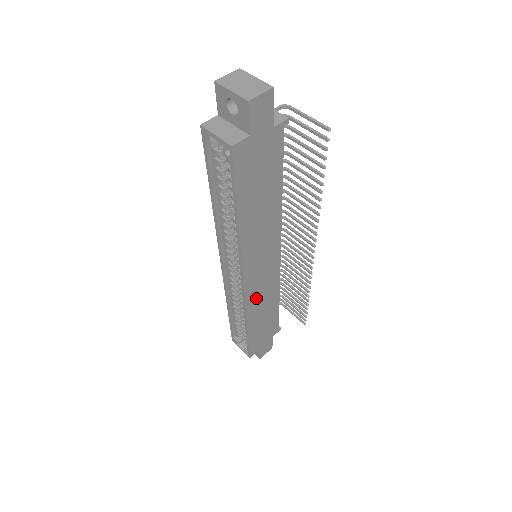
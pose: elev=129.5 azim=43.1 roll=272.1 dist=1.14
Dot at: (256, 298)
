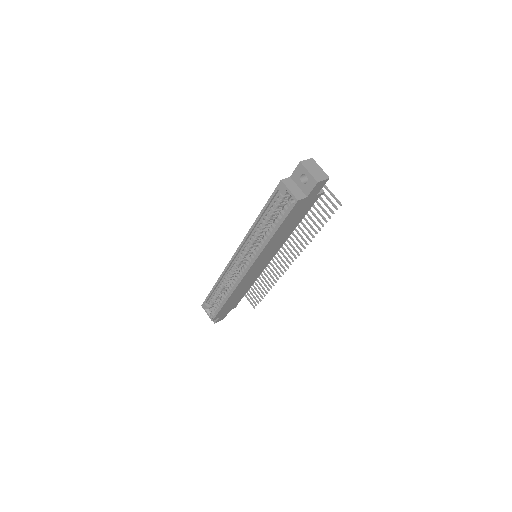
Dot at: (244, 282)
